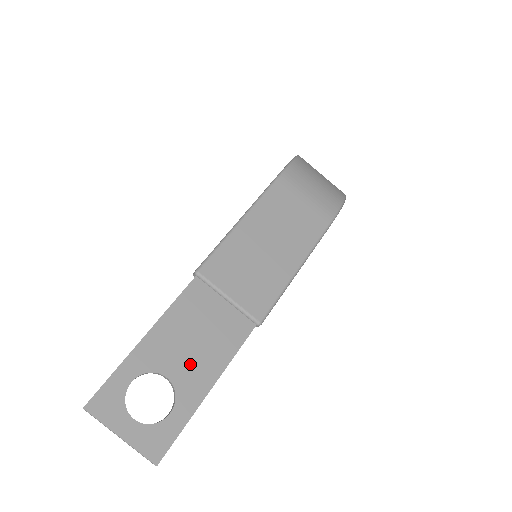
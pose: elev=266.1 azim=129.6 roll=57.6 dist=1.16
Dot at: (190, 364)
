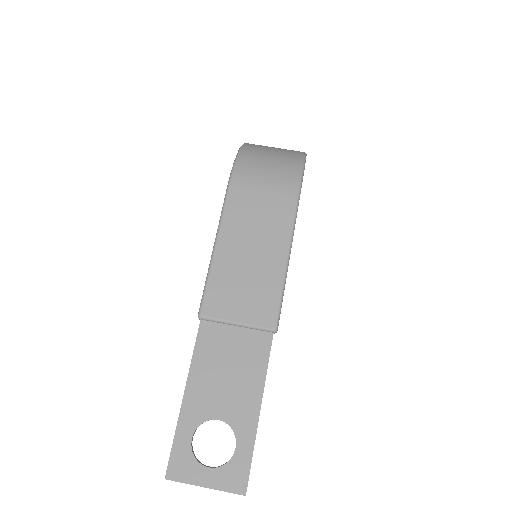
Dot at: (232, 398)
